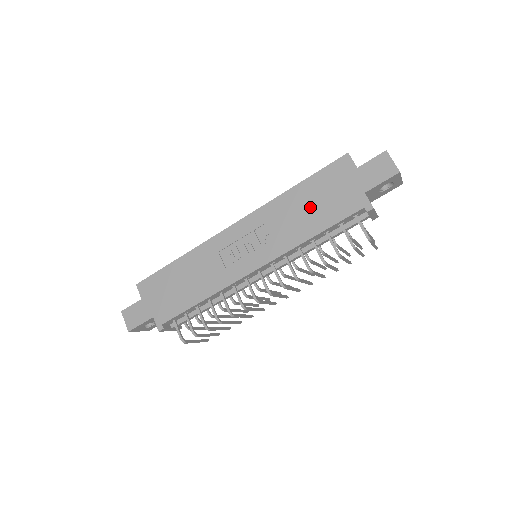
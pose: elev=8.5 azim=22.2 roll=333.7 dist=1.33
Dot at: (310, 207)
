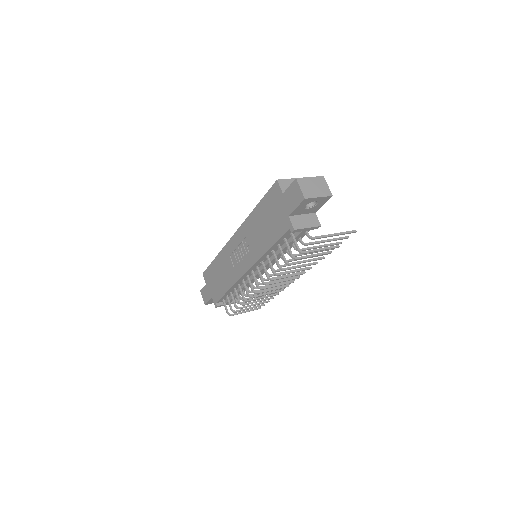
Dot at: (264, 226)
